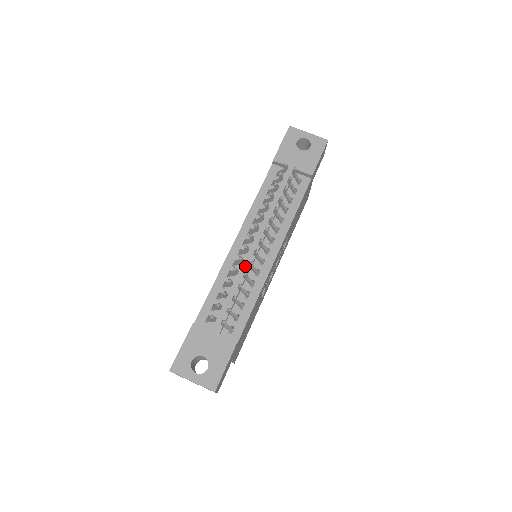
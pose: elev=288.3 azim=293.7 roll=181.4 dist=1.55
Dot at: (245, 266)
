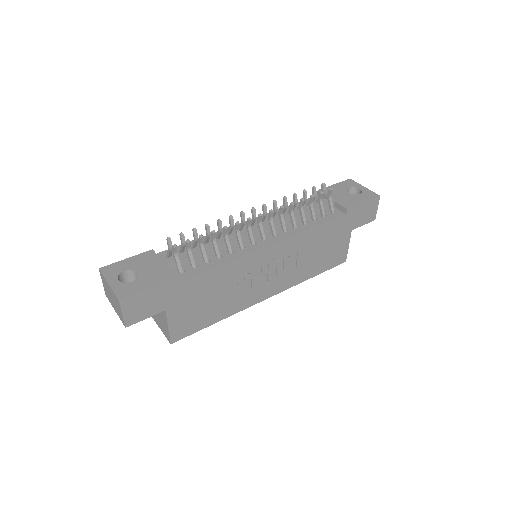
Dot at: (233, 236)
